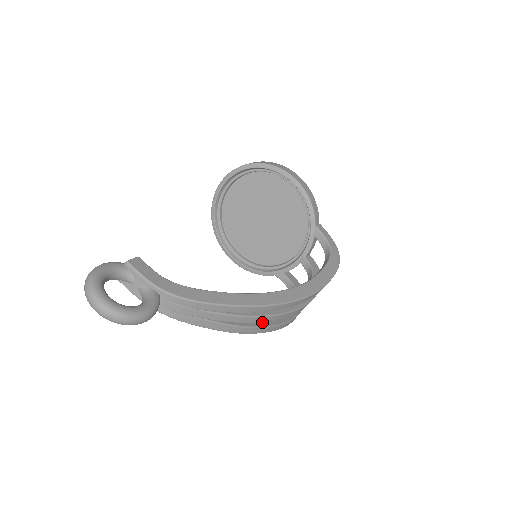
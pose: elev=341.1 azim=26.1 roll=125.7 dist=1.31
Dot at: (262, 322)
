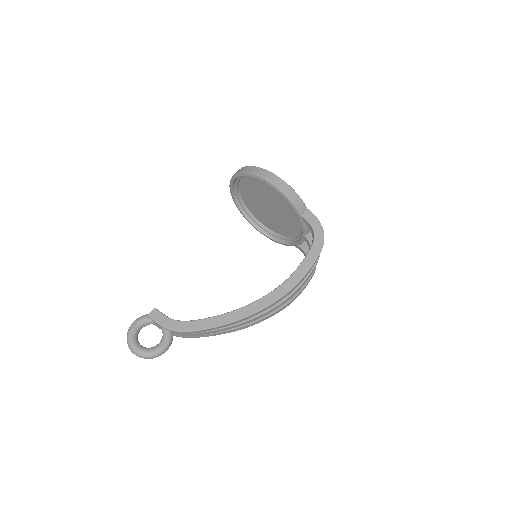
Dot at: occluded
